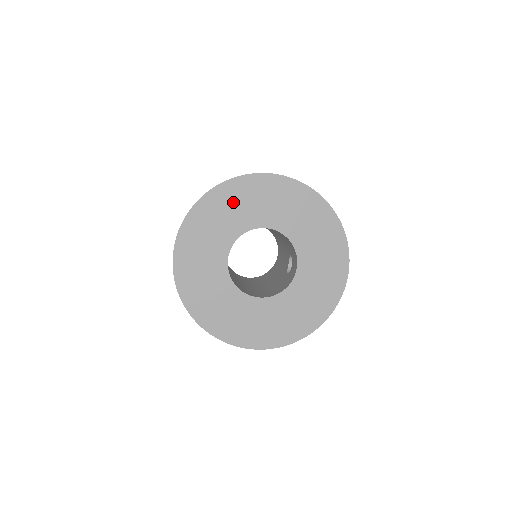
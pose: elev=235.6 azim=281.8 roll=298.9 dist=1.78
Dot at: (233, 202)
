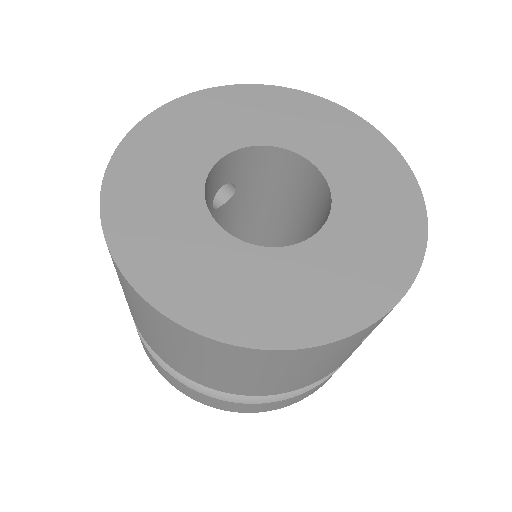
Dot at: (284, 110)
